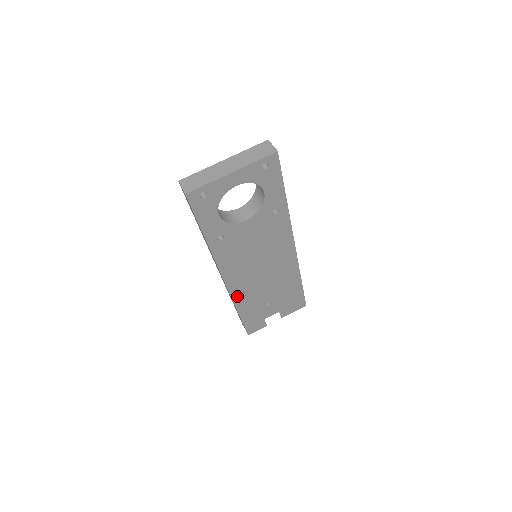
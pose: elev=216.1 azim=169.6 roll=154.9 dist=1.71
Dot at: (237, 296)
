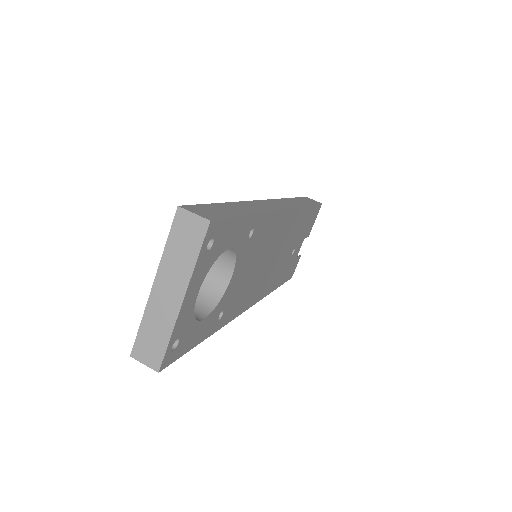
Dot at: (266, 291)
